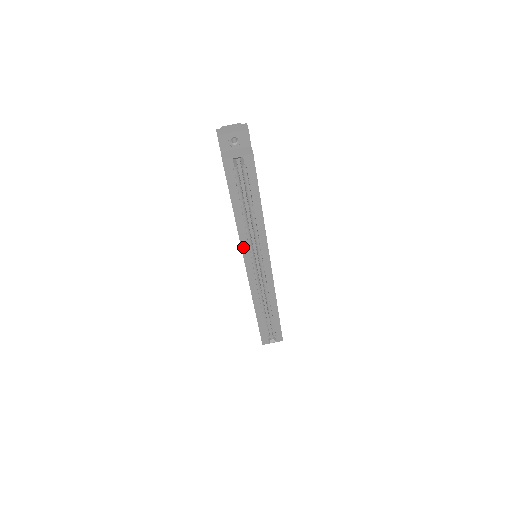
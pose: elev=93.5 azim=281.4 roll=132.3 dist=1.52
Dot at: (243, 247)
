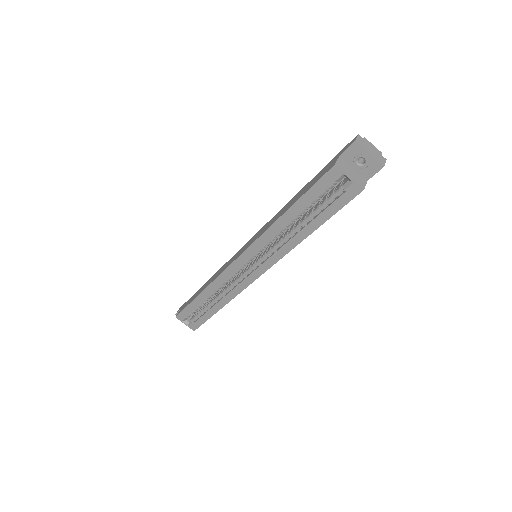
Dot at: (258, 241)
